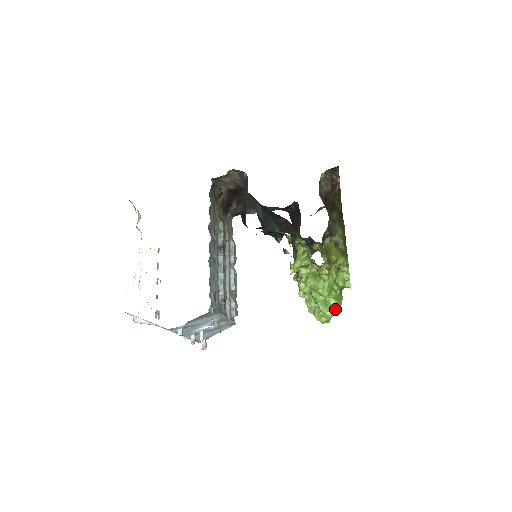
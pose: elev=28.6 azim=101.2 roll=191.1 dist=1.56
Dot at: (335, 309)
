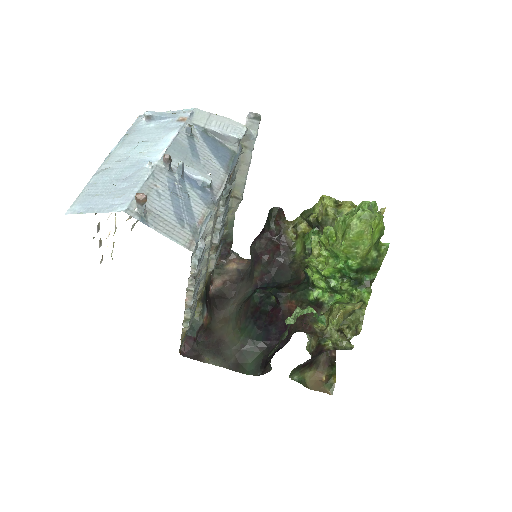
Dot at: (379, 214)
